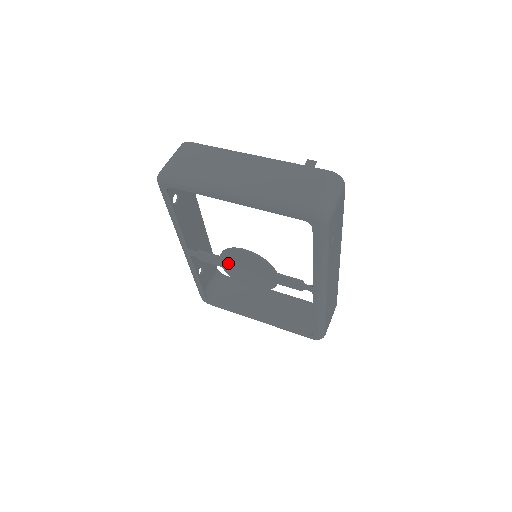
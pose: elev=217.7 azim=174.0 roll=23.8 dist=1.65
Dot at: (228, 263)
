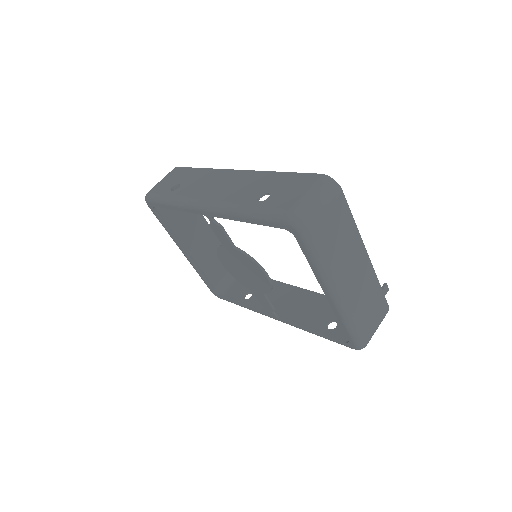
Dot at: (235, 254)
